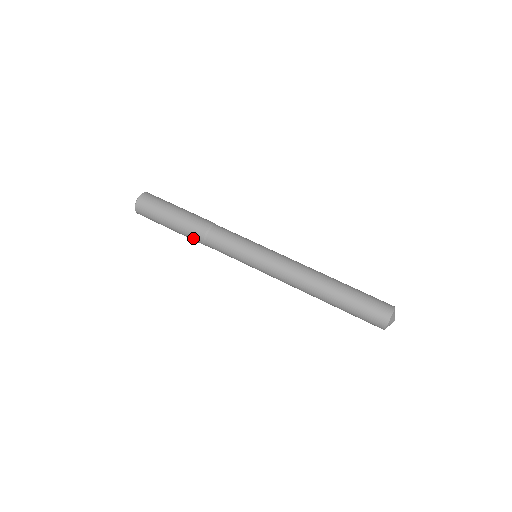
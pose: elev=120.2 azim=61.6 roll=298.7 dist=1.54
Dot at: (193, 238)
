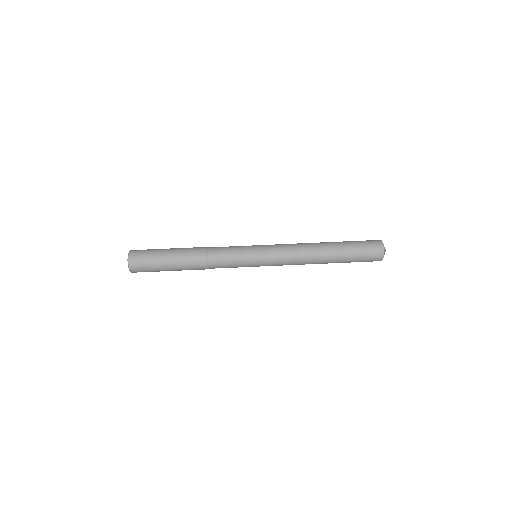
Dot at: occluded
